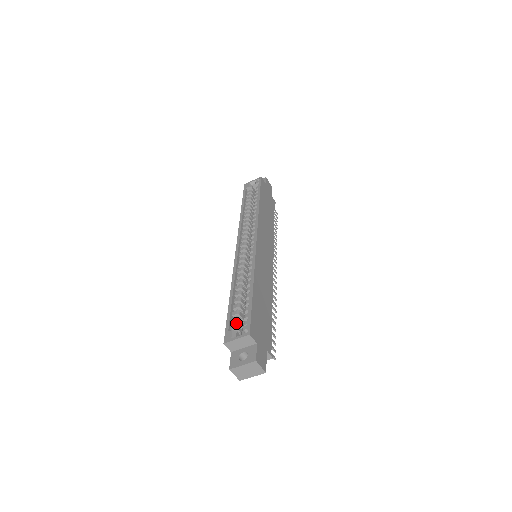
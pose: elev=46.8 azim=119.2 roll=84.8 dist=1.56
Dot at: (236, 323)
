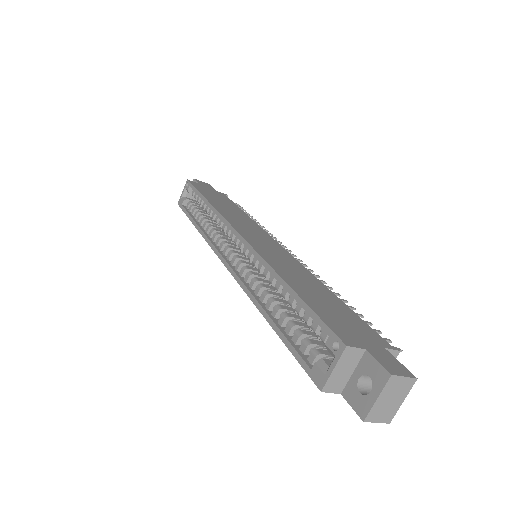
Dot at: (310, 349)
